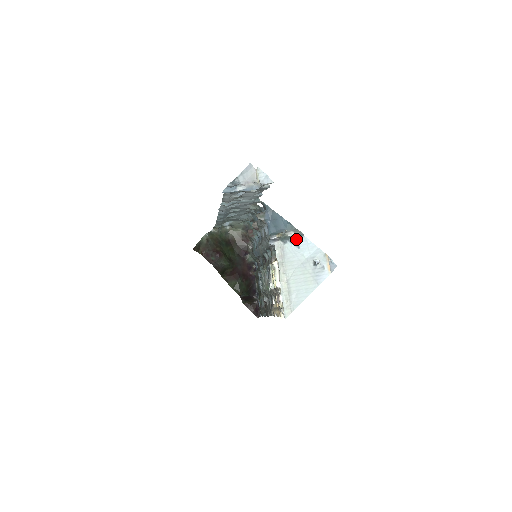
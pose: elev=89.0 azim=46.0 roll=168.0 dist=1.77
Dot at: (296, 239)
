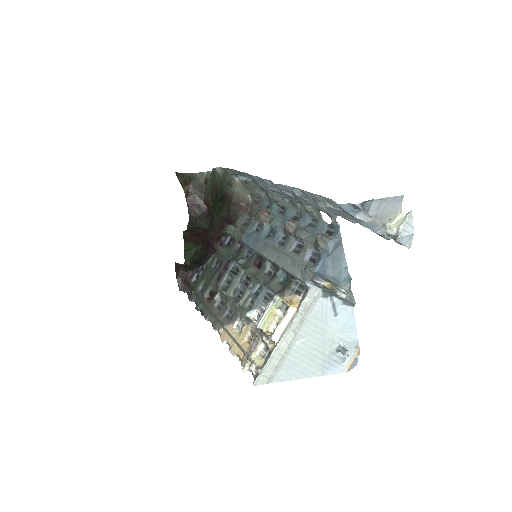
Dot at: (341, 302)
